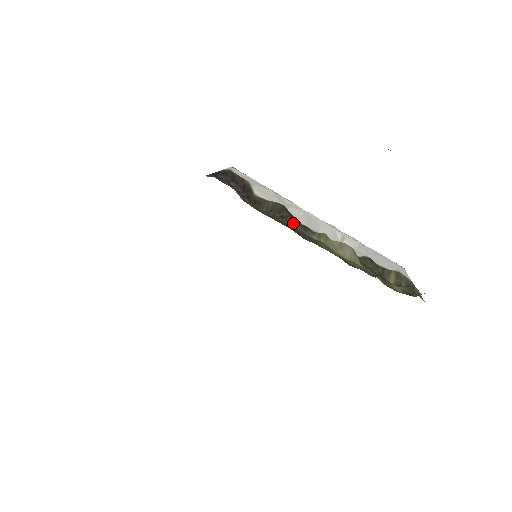
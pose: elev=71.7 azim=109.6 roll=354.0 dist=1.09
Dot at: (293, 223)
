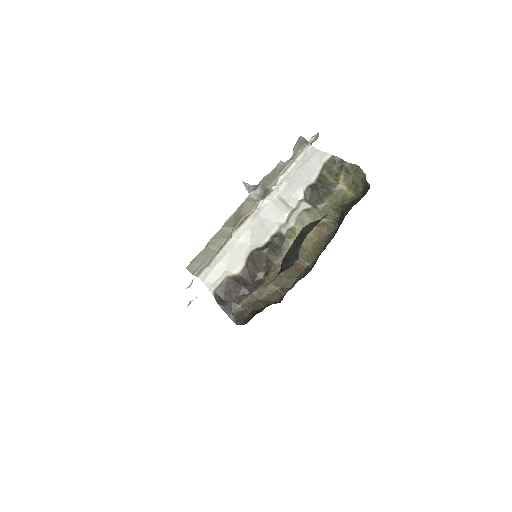
Dot at: (278, 258)
